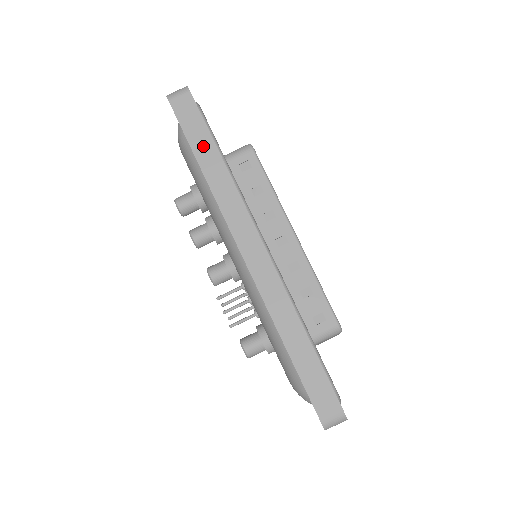
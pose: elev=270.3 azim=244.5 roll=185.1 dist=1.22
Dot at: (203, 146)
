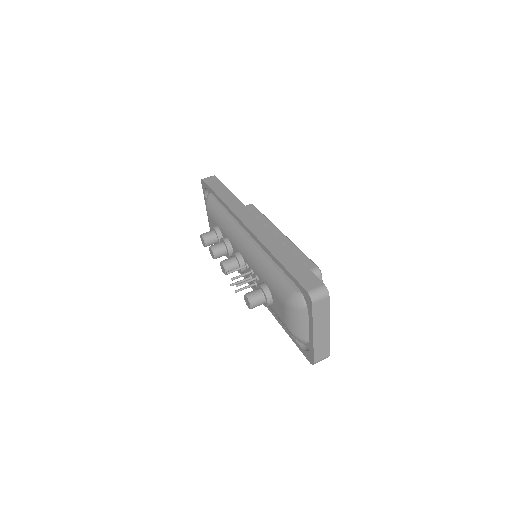
Dot at: (221, 190)
